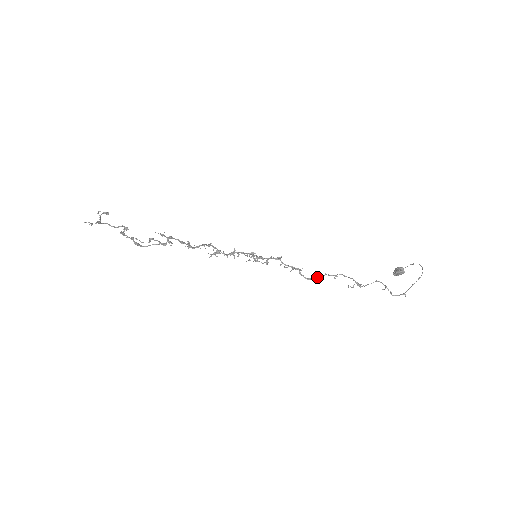
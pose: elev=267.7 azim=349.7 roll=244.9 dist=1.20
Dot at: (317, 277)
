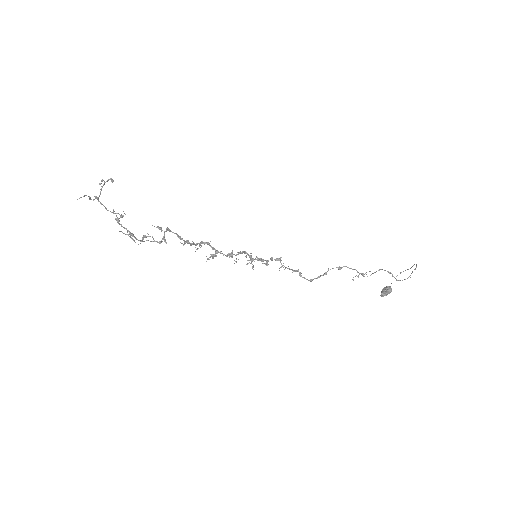
Dot at: (319, 277)
